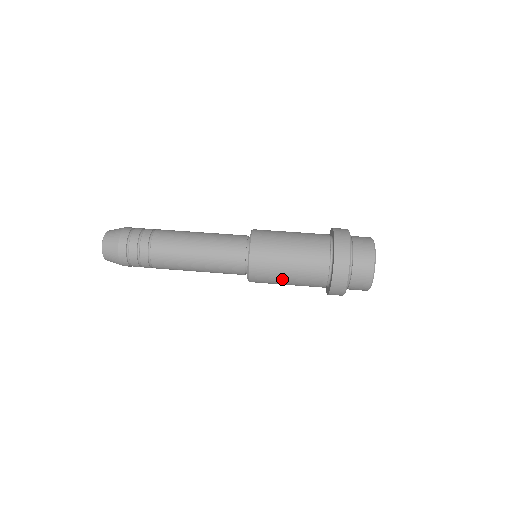
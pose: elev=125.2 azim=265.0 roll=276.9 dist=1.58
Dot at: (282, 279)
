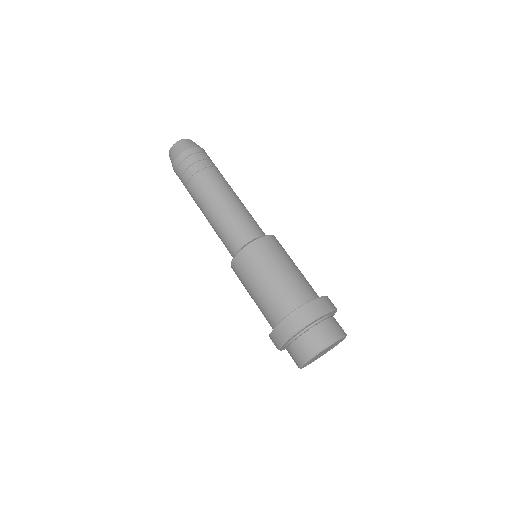
Dot at: (253, 283)
